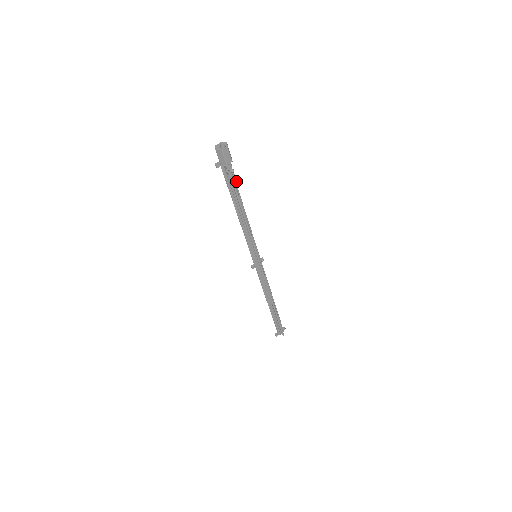
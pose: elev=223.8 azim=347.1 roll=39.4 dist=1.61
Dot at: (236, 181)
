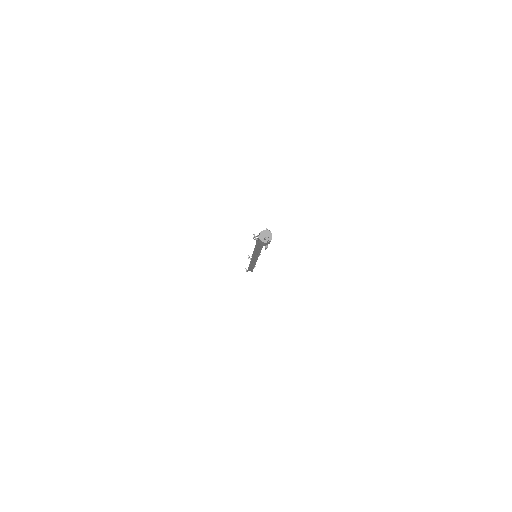
Dot at: occluded
